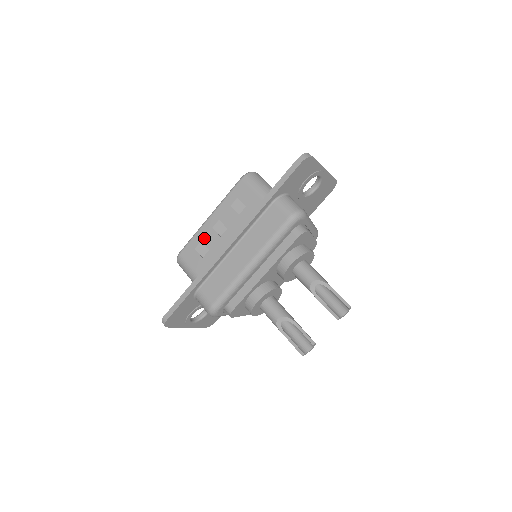
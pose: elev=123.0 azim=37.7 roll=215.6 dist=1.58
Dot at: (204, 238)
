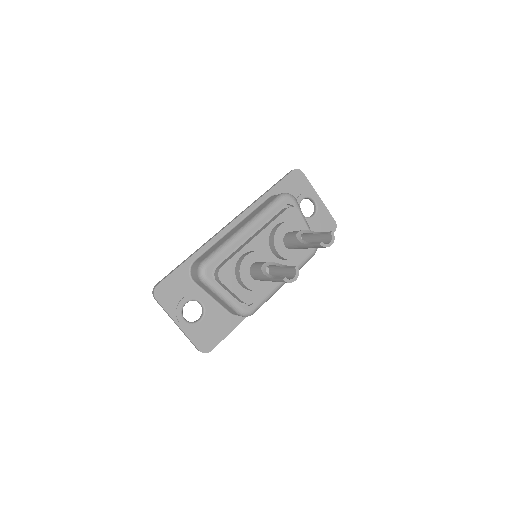
Dot at: occluded
